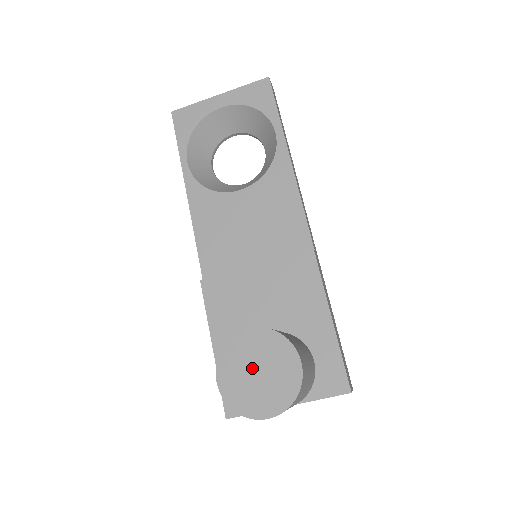
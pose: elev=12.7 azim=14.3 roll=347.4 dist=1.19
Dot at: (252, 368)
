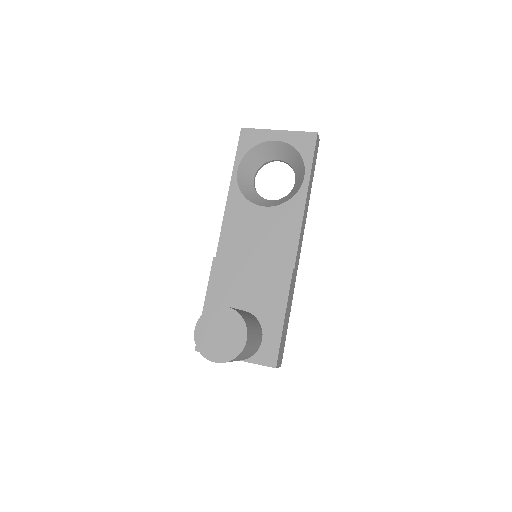
Dot at: (218, 330)
